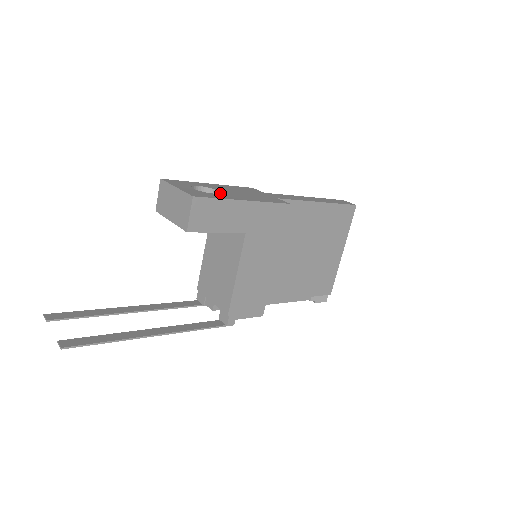
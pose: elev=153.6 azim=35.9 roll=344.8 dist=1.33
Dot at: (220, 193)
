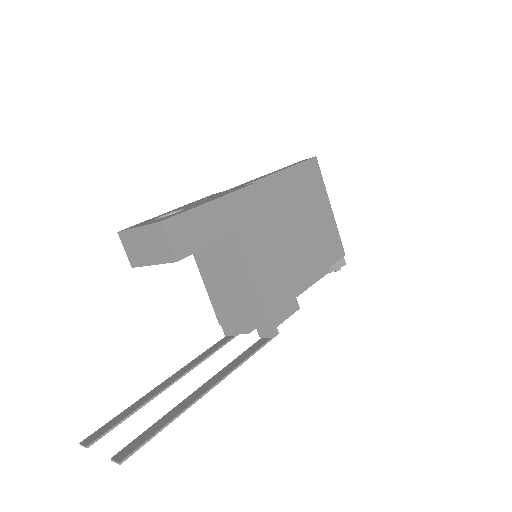
Dot at: (185, 209)
